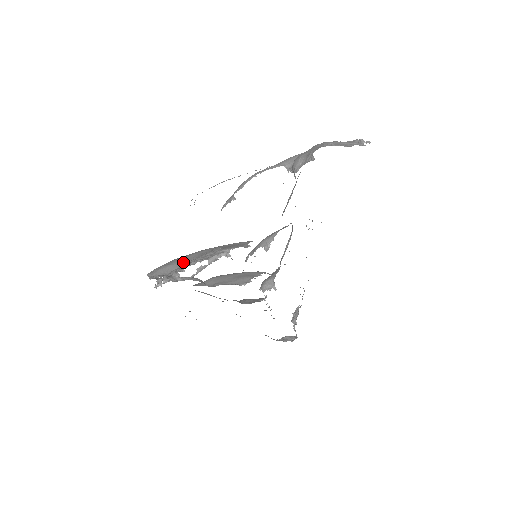
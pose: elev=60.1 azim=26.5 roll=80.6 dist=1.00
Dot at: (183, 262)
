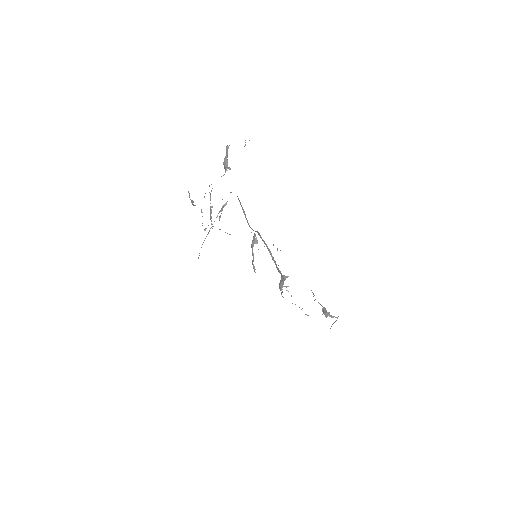
Dot at: occluded
